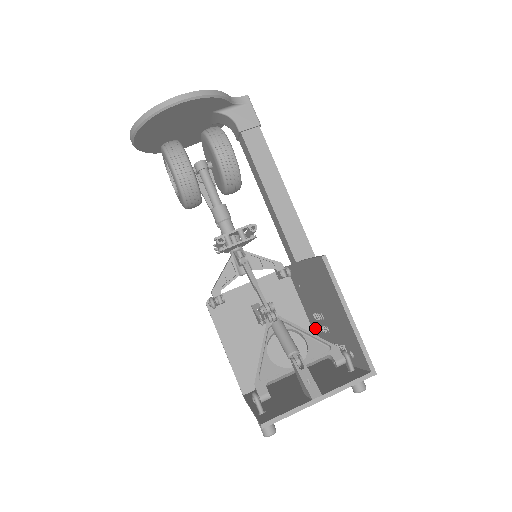
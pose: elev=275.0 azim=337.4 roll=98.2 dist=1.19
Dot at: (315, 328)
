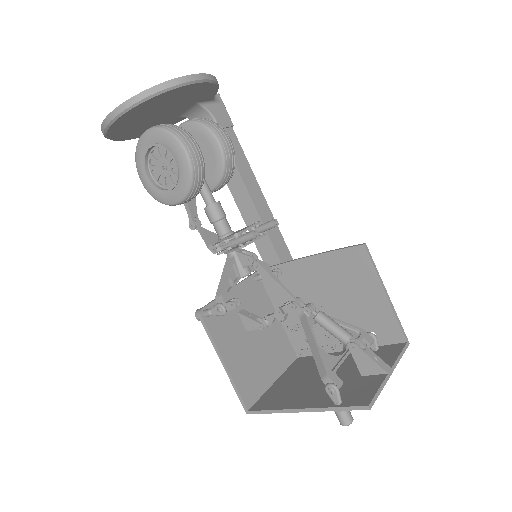
Dot at: (296, 327)
